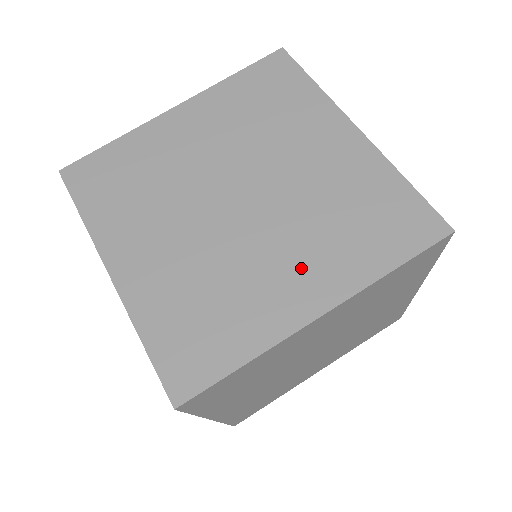
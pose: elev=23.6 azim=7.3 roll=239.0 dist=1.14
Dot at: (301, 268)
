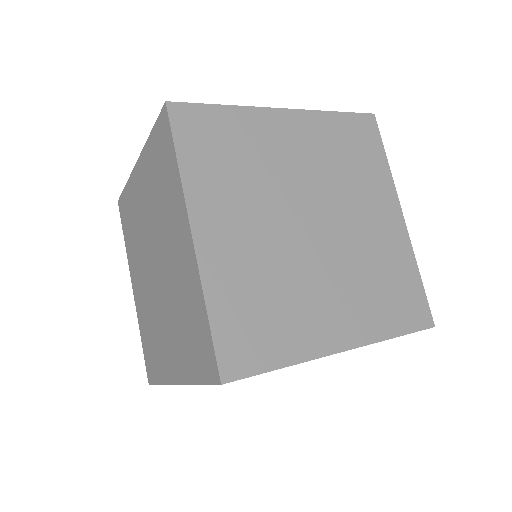
Dot at: (172, 345)
